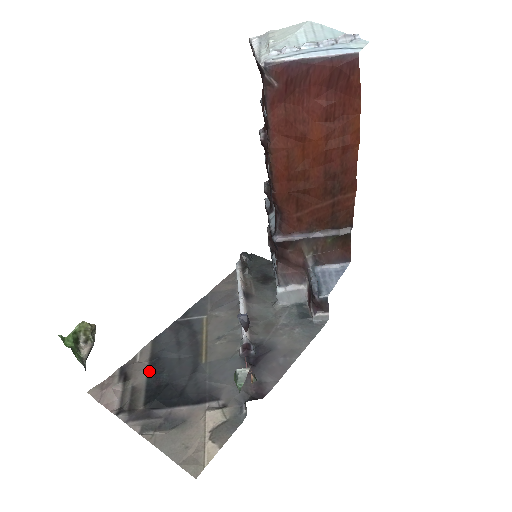
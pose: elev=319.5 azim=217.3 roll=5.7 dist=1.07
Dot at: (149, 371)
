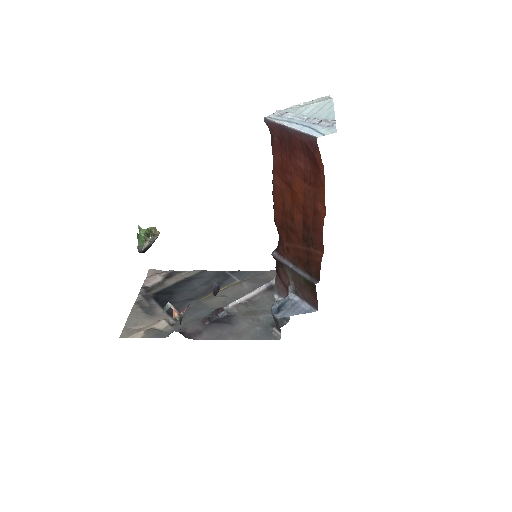
Dot at: (178, 282)
